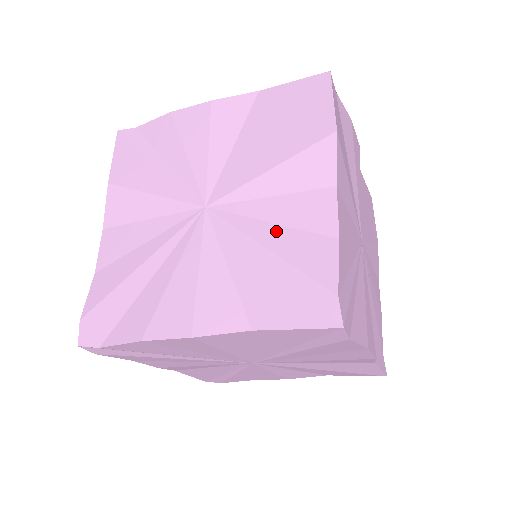
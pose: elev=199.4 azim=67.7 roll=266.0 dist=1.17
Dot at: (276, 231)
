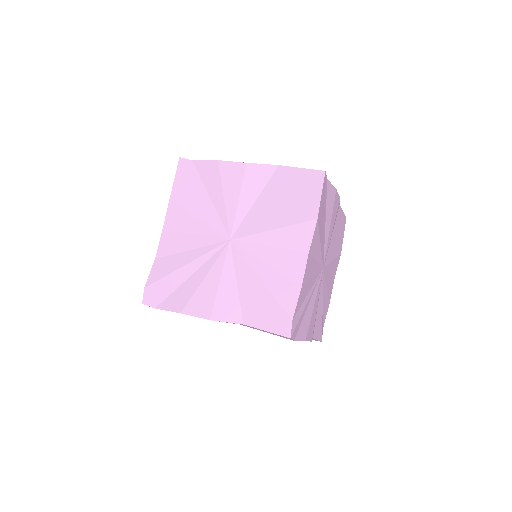
Dot at: (268, 270)
